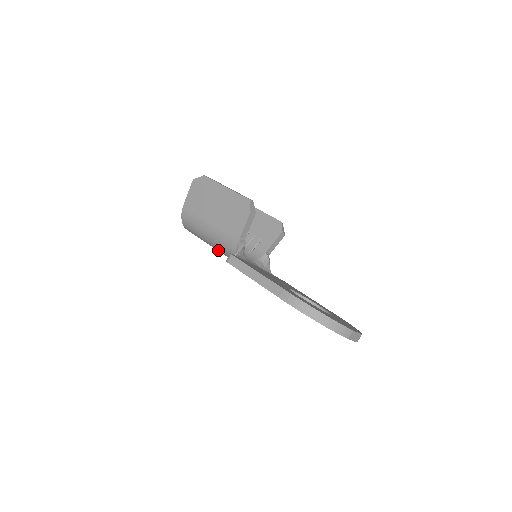
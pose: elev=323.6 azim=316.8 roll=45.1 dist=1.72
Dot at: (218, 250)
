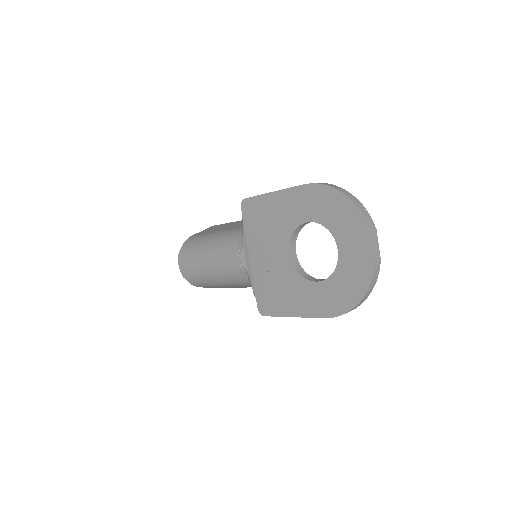
Dot at: (214, 254)
